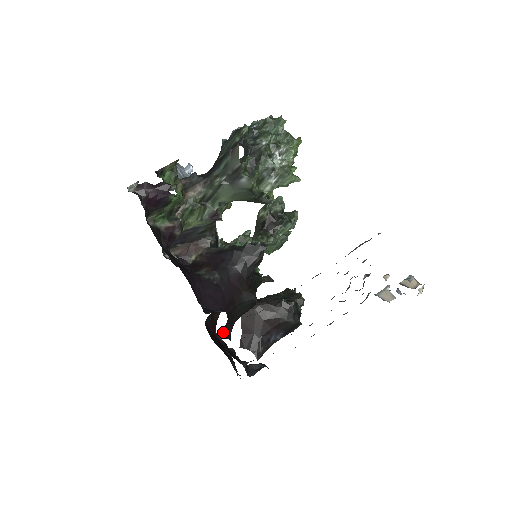
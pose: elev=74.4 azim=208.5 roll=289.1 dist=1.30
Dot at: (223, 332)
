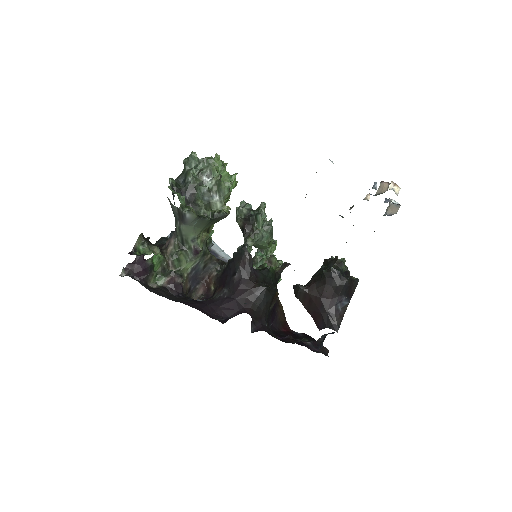
Dot at: (254, 328)
